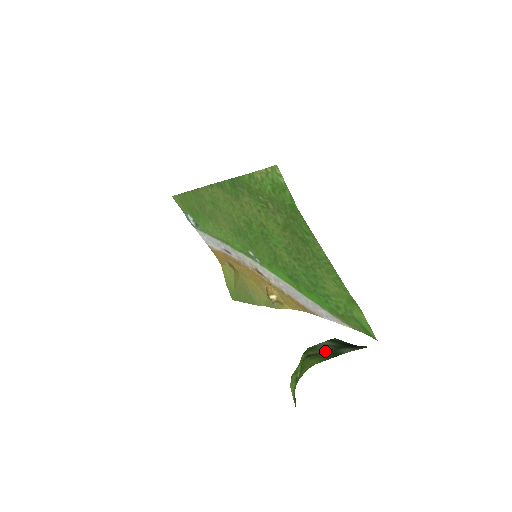
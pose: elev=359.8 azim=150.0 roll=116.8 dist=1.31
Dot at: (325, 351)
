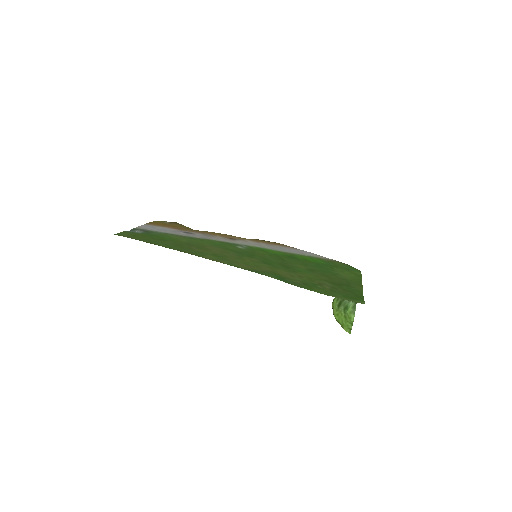
Dot at: occluded
